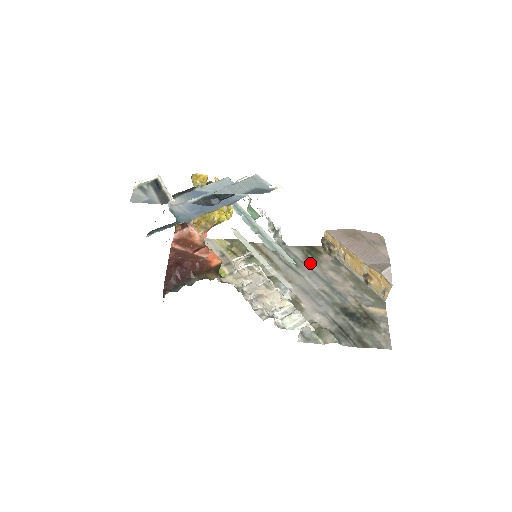
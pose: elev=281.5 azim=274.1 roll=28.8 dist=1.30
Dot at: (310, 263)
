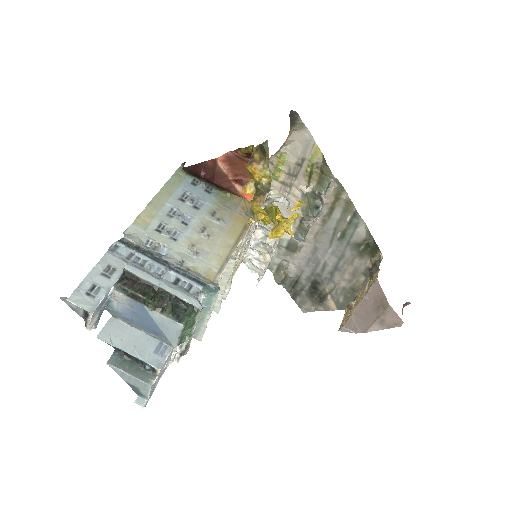
Dot at: (352, 250)
